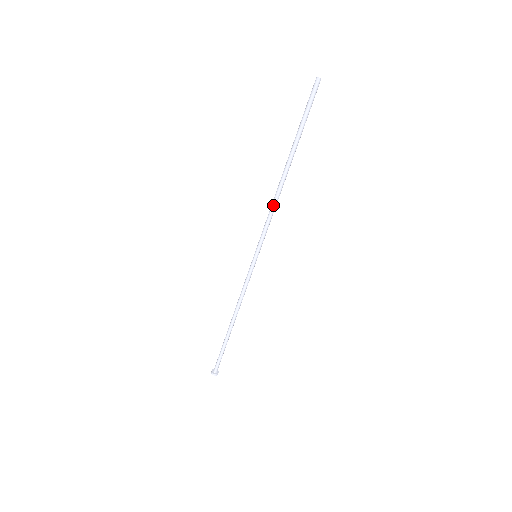
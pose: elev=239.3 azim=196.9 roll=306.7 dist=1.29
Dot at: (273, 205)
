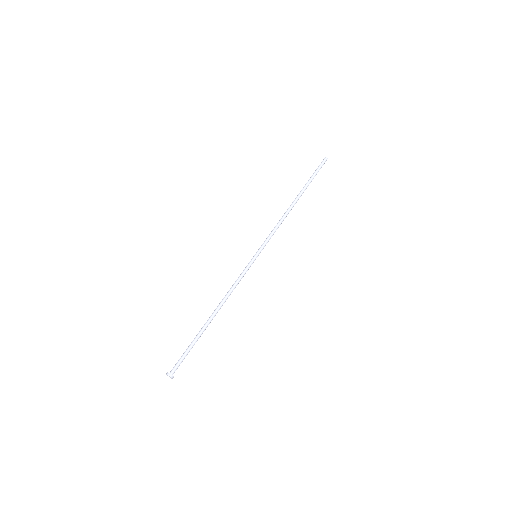
Dot at: (282, 220)
